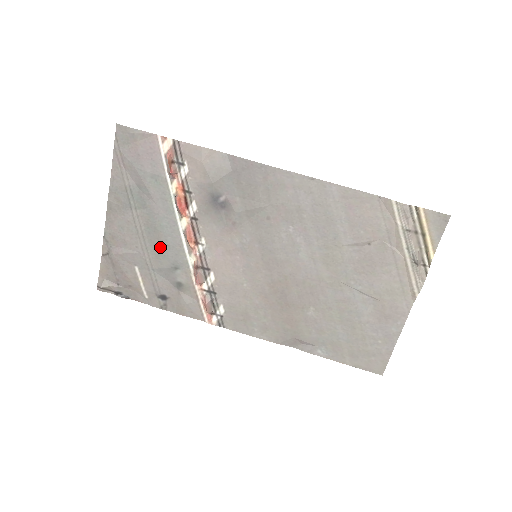
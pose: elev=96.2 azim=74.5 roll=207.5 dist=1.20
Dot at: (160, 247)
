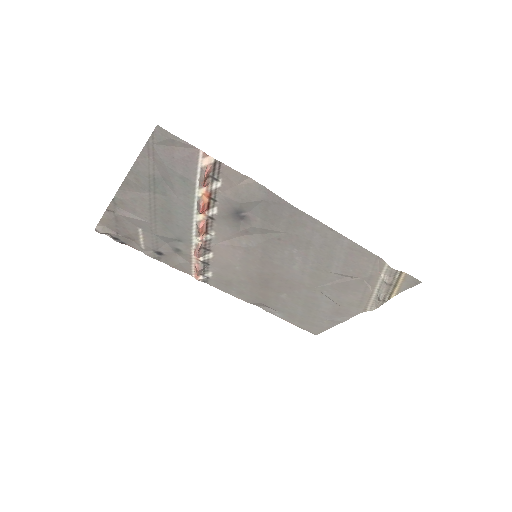
Dot at: (169, 224)
